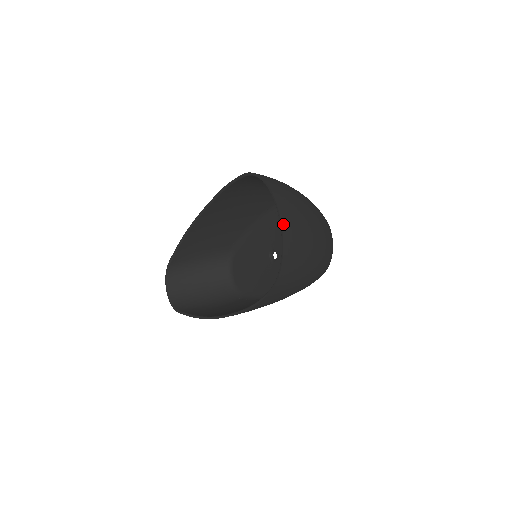
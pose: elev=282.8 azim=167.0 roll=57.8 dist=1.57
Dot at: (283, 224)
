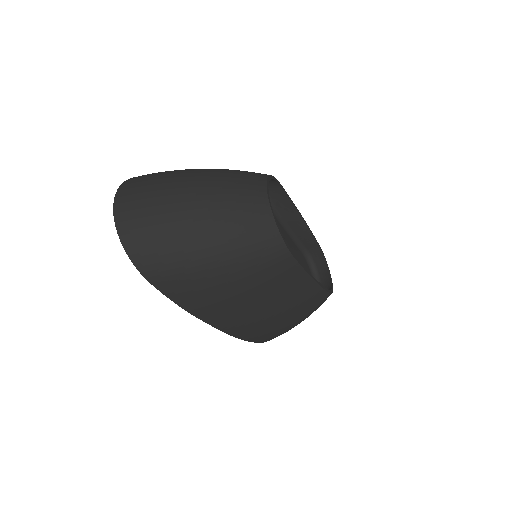
Dot at: (116, 213)
